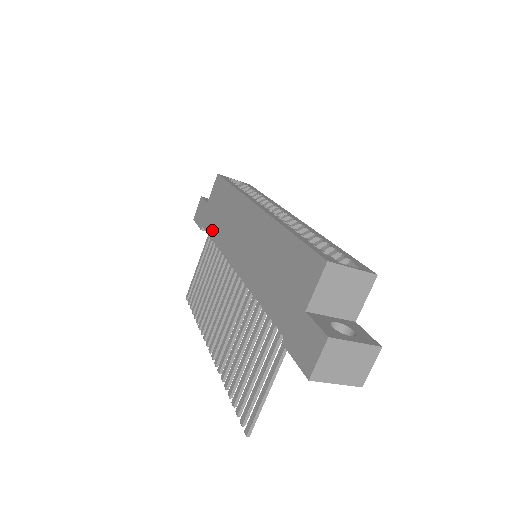
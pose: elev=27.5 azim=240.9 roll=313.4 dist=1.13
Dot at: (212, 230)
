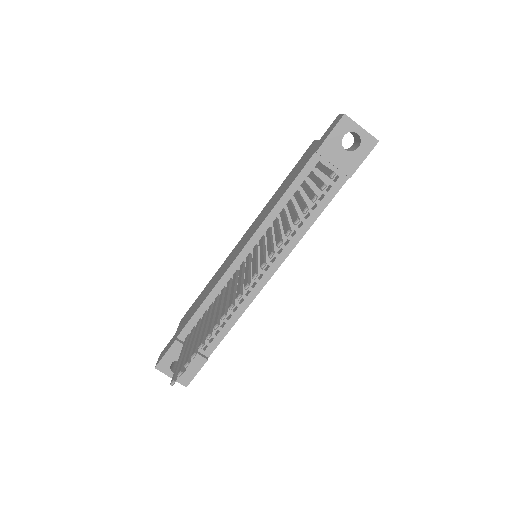
Dot at: (196, 309)
